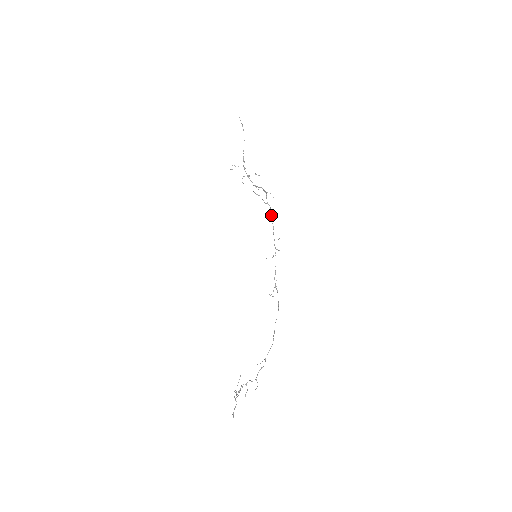
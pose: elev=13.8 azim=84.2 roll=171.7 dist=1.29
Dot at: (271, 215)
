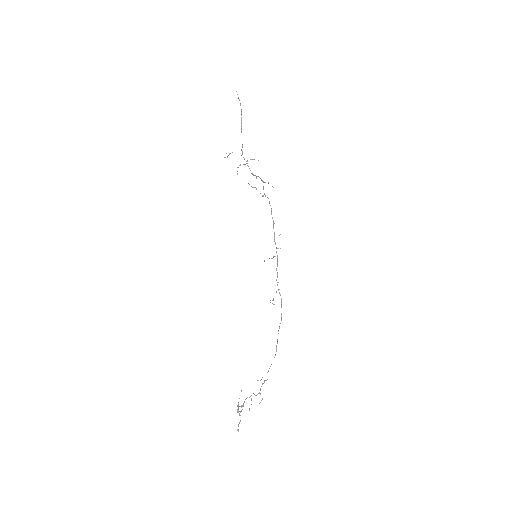
Dot at: (271, 208)
